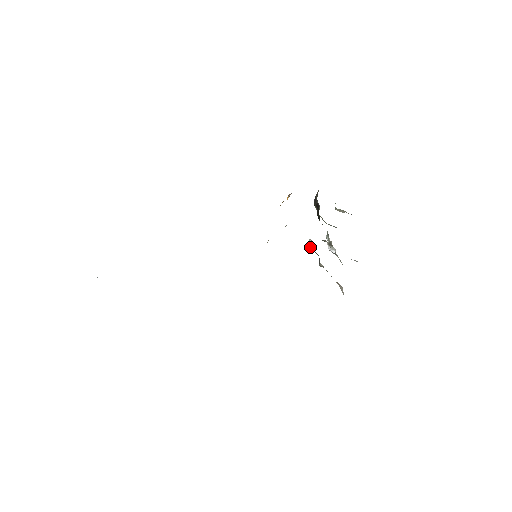
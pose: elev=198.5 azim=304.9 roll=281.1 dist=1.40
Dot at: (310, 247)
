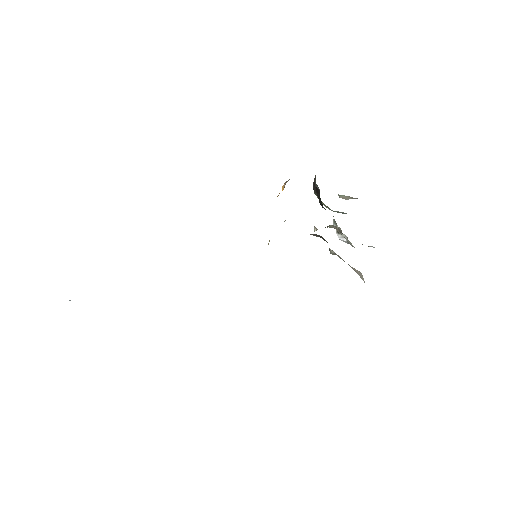
Dot at: (316, 234)
